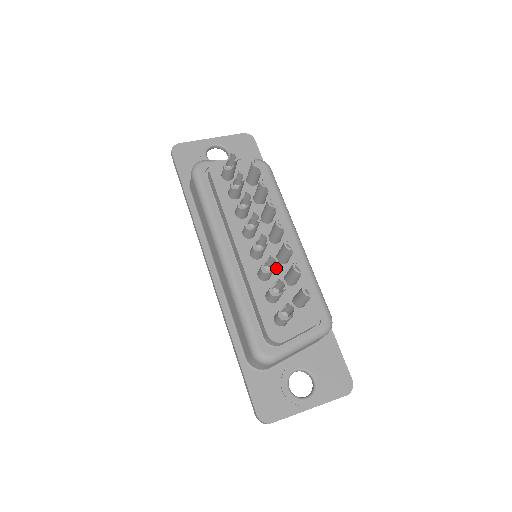
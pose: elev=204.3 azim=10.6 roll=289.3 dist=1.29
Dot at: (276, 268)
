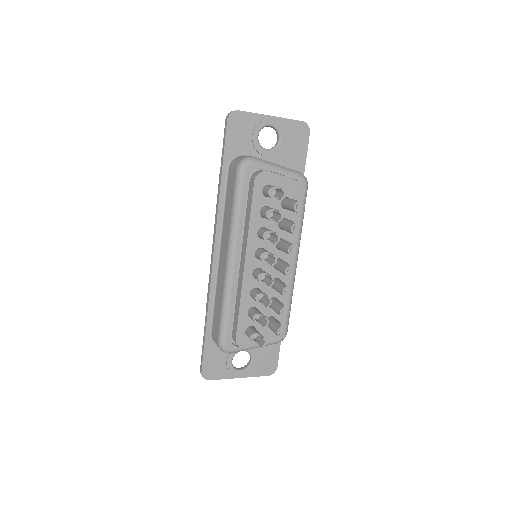
Dot at: (267, 290)
